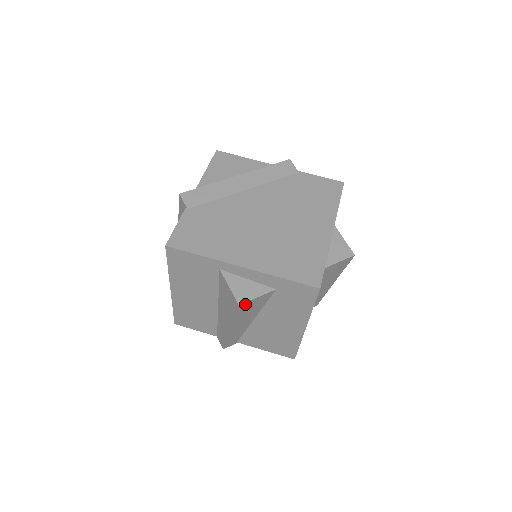
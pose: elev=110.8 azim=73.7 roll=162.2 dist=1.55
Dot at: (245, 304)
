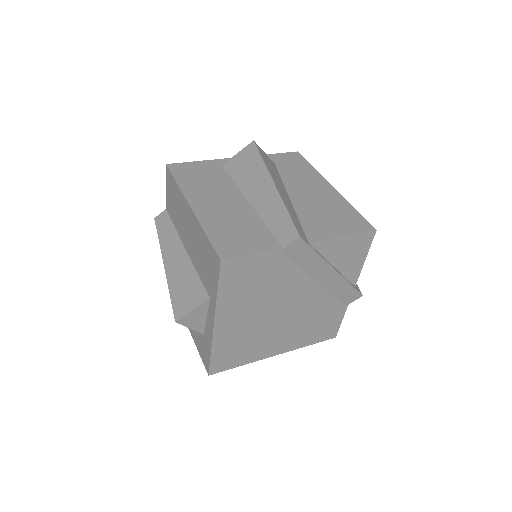
Dot at: (259, 148)
